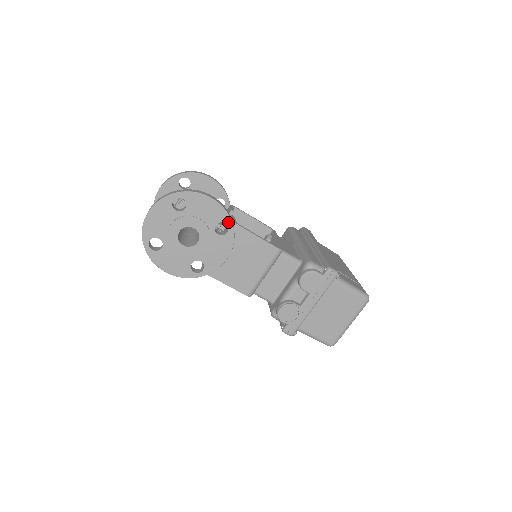
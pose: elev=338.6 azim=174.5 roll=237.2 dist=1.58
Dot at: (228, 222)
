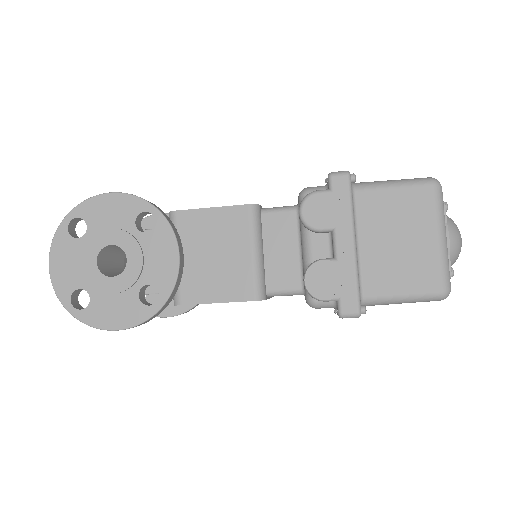
Dot at: (147, 208)
